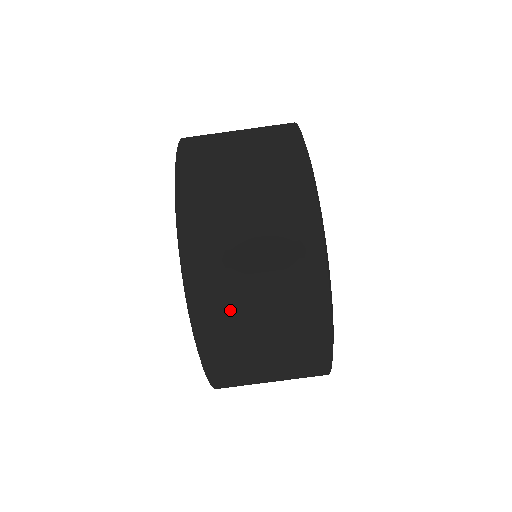
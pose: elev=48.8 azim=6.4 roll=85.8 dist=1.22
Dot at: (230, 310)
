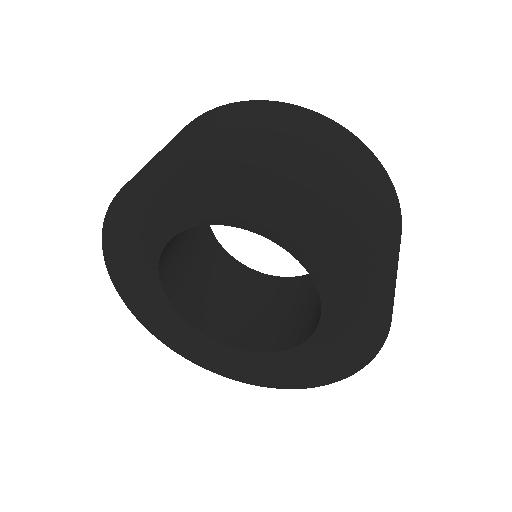
Dot at: (233, 139)
